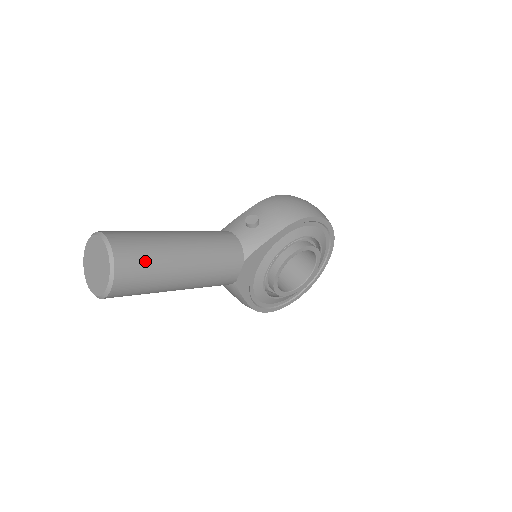
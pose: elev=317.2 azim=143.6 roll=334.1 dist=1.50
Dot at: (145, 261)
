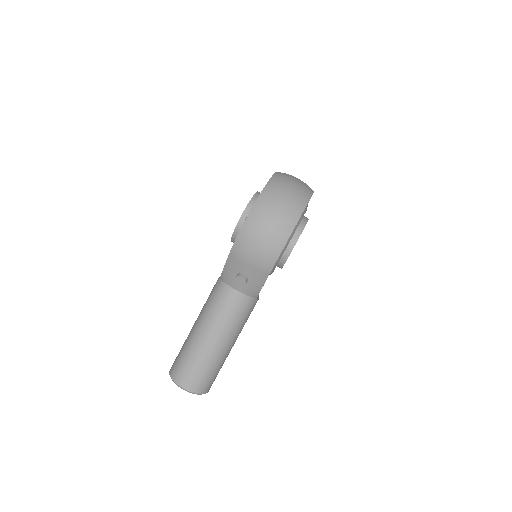
Dot at: (212, 375)
